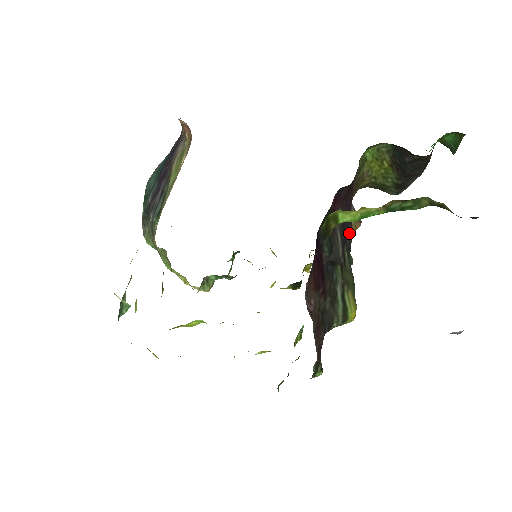
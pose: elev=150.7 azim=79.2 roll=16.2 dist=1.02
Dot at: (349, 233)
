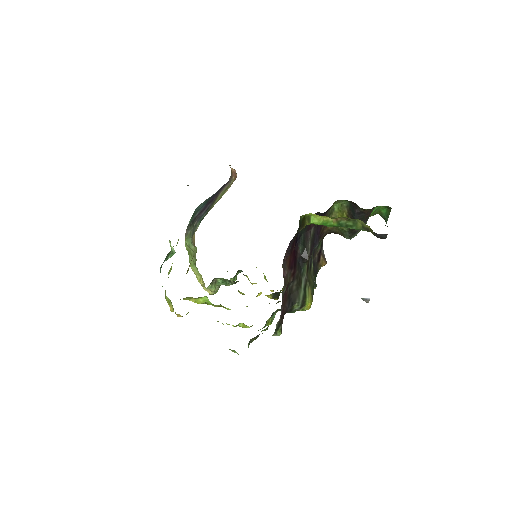
Dot at: (317, 264)
